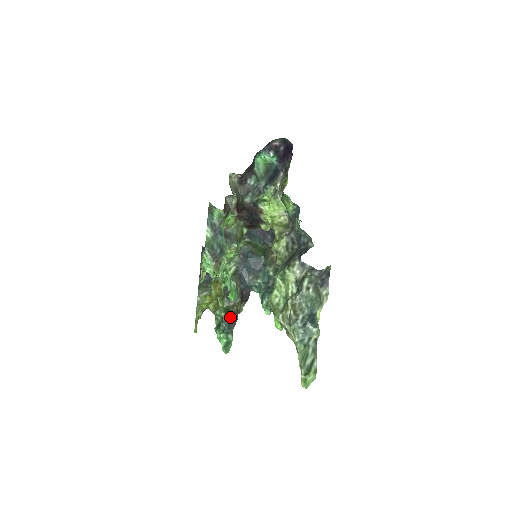
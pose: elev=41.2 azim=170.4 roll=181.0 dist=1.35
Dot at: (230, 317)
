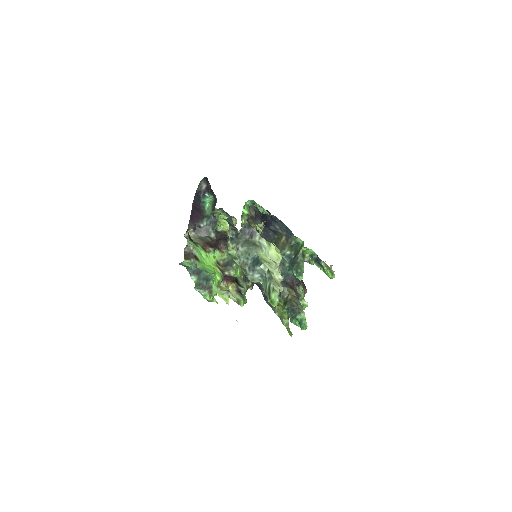
Dot at: (288, 305)
